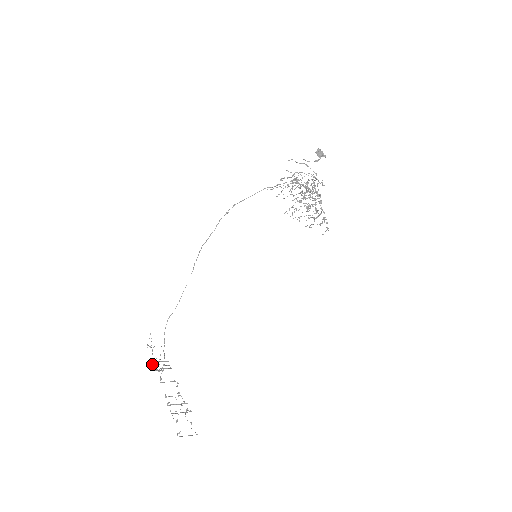
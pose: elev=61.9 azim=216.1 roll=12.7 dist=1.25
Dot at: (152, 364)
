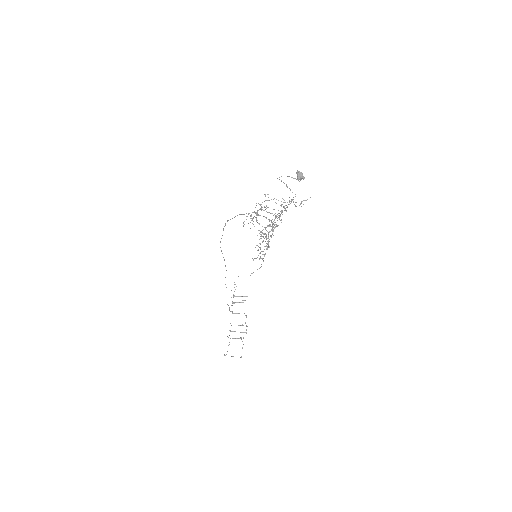
Dot at: occluded
